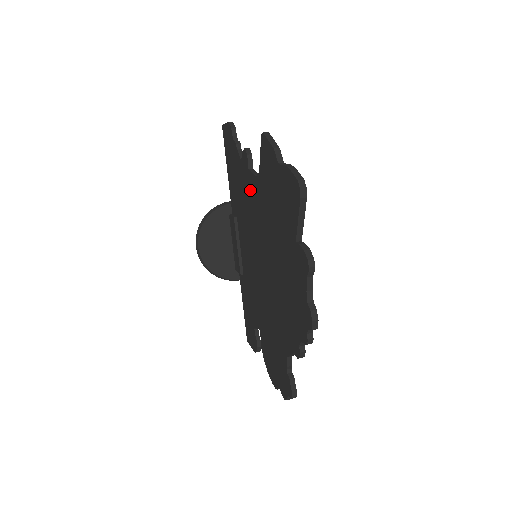
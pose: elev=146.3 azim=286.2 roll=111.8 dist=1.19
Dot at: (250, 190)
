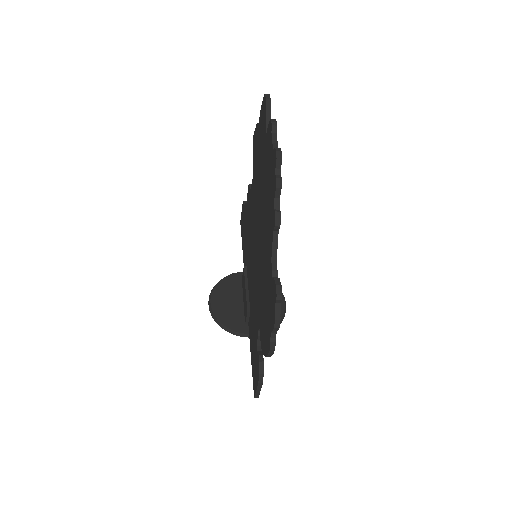
Dot at: (251, 203)
